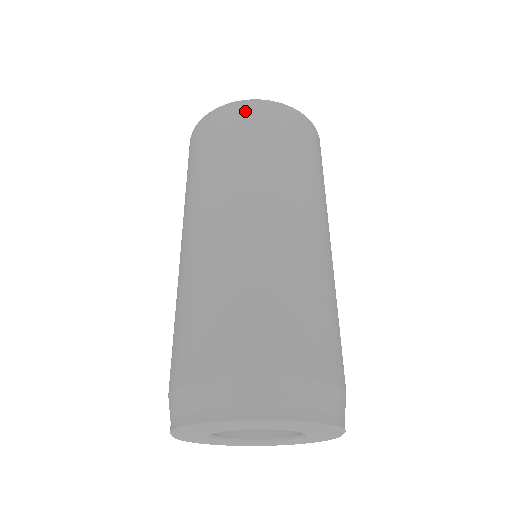
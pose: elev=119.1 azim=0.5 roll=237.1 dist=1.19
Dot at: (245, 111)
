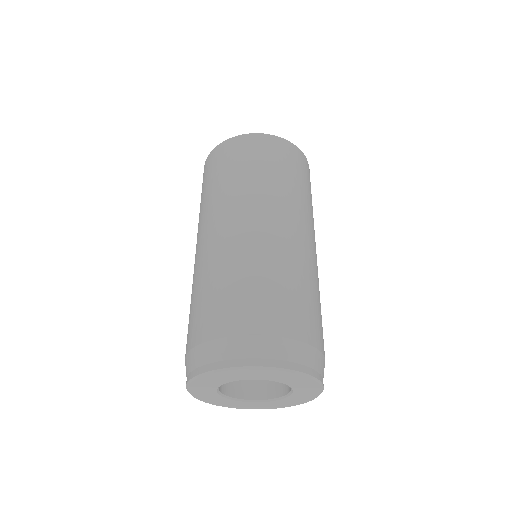
Dot at: (208, 164)
